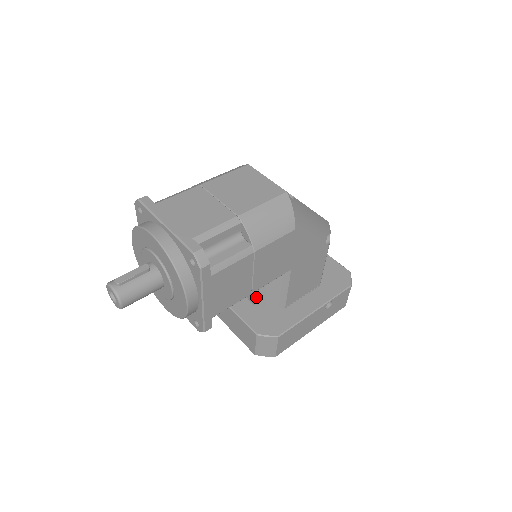
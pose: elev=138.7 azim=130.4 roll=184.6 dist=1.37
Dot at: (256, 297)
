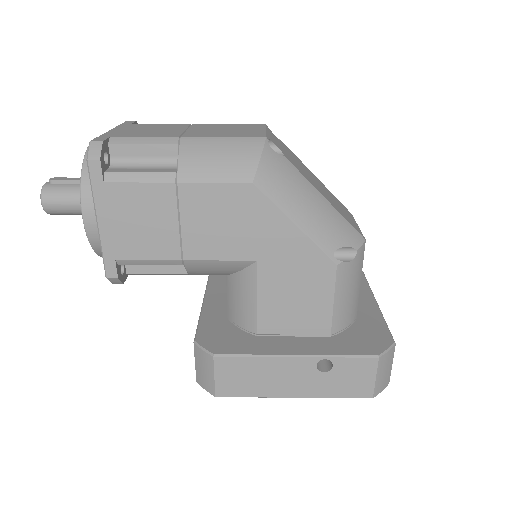
Dot at: (228, 302)
